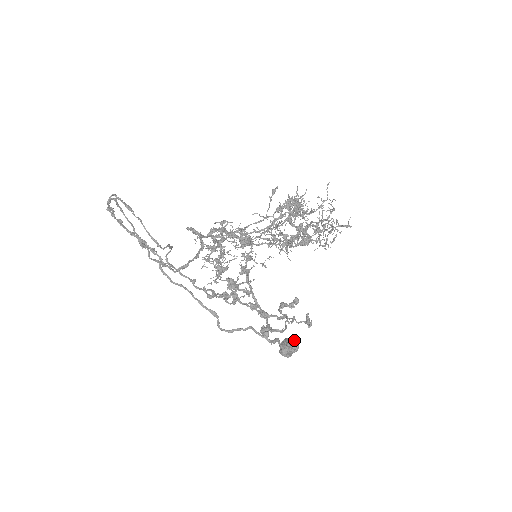
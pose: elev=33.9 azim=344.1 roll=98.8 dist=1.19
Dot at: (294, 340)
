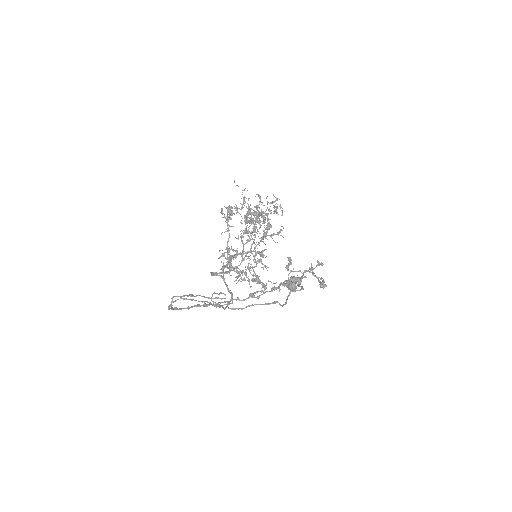
Dot at: occluded
